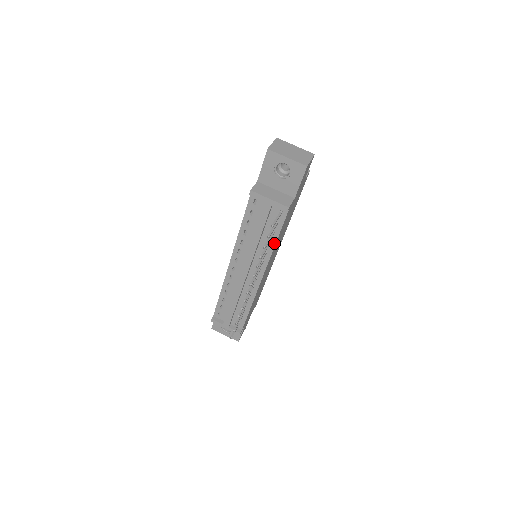
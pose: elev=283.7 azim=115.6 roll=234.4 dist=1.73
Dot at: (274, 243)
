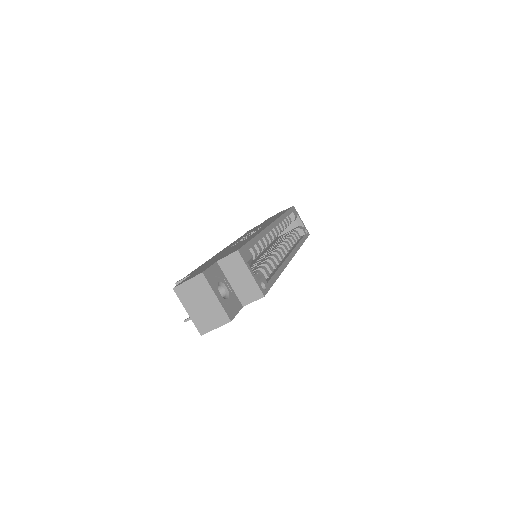
Dot at: occluded
